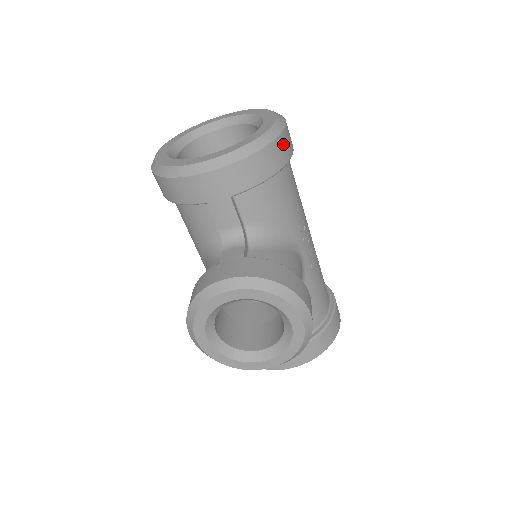
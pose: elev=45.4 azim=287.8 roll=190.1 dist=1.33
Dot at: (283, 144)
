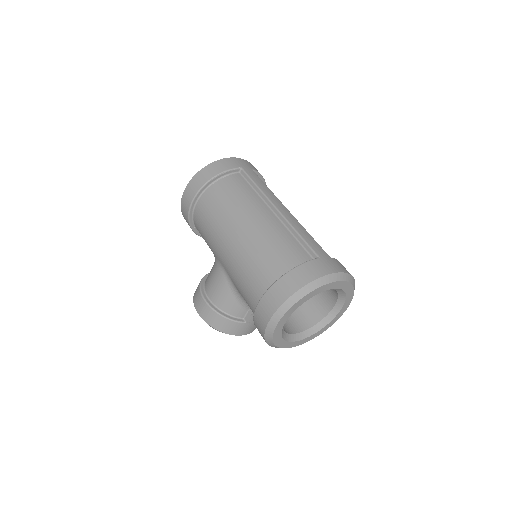
Dot at: occluded
